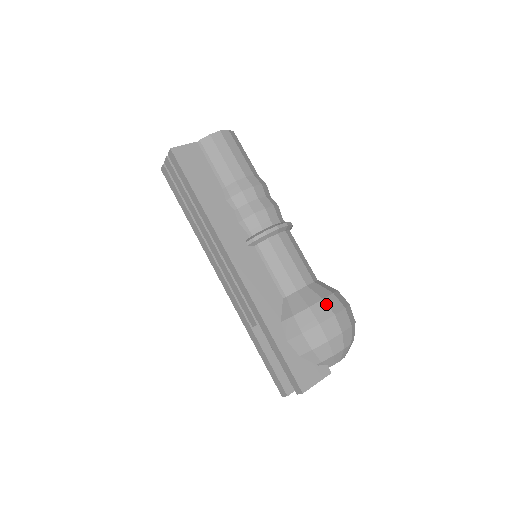
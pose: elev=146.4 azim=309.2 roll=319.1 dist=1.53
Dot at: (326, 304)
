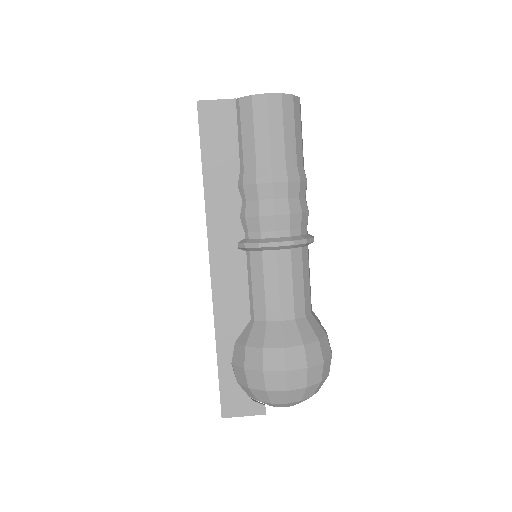
Dot at: (283, 355)
